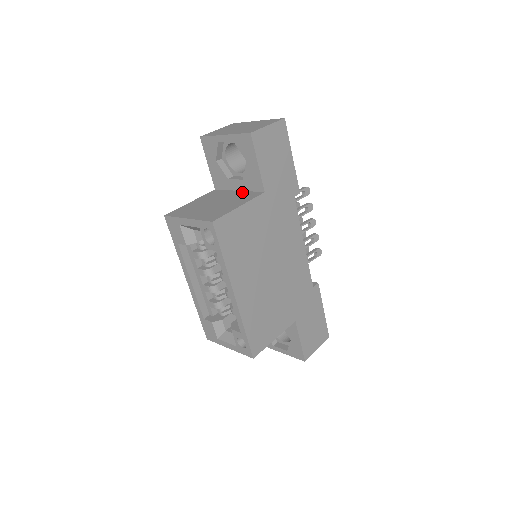
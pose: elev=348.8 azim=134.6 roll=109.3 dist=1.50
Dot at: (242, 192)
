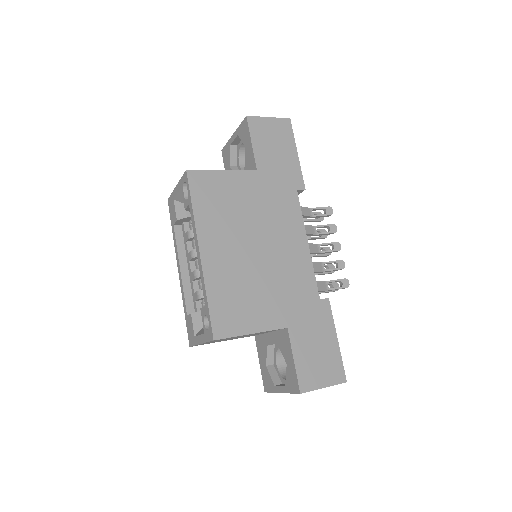
Dot at: occluded
